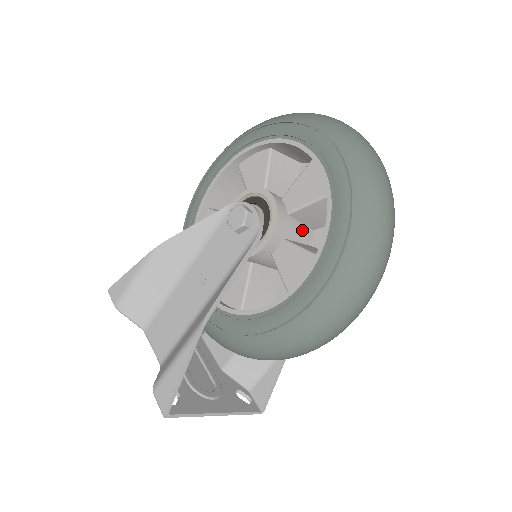
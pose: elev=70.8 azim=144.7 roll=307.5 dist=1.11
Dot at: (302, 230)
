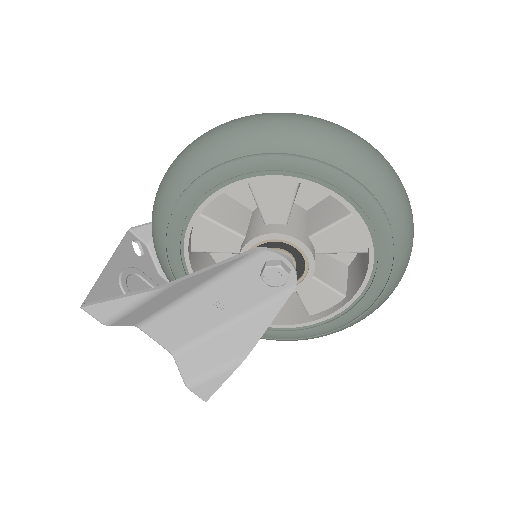
Dot at: occluded
